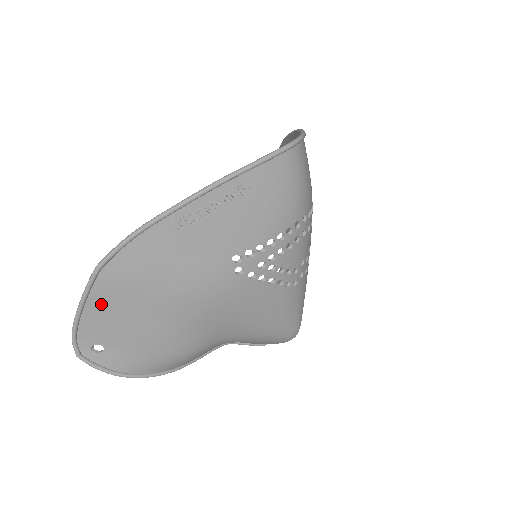
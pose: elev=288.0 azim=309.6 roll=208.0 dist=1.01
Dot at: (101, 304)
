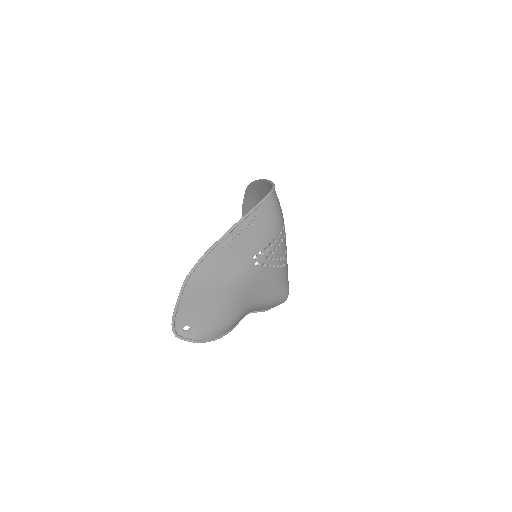
Dot at: (188, 300)
